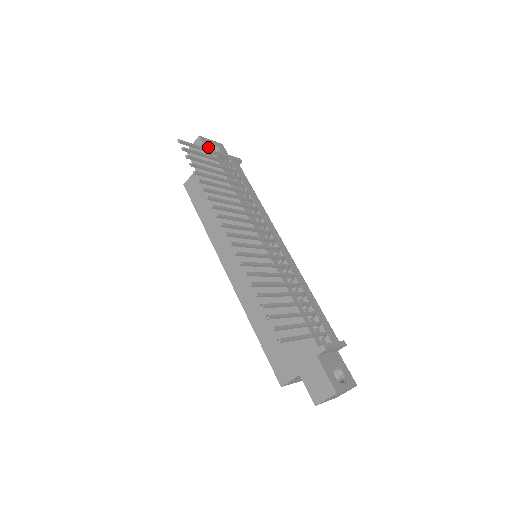
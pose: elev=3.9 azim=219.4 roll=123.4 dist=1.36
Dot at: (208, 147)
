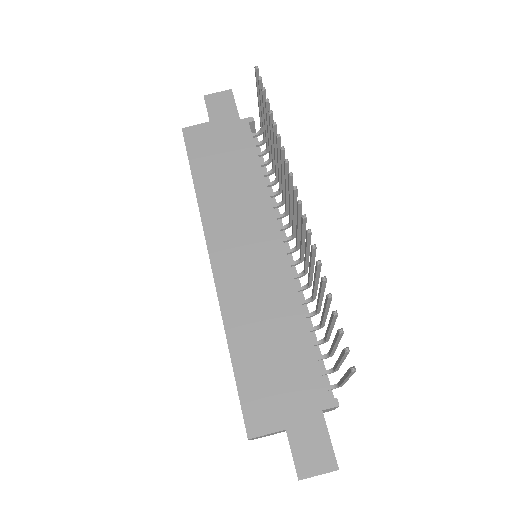
Dot at: occluded
